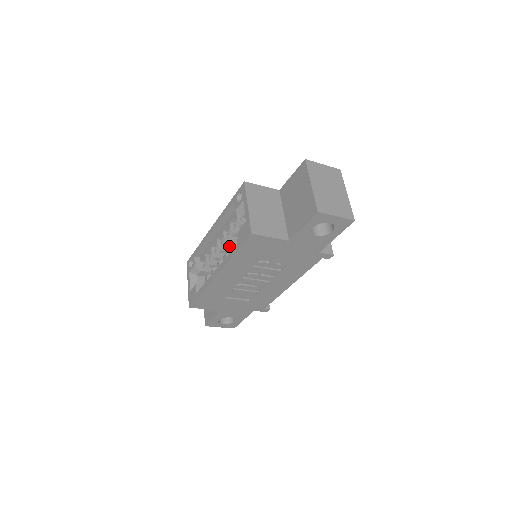
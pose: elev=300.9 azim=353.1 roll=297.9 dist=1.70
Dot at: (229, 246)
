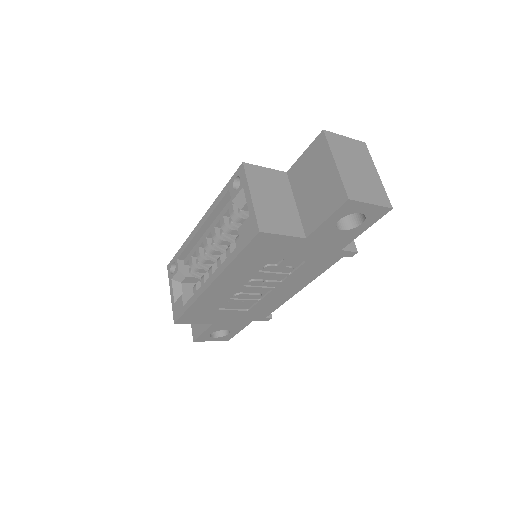
Dot at: (223, 246)
